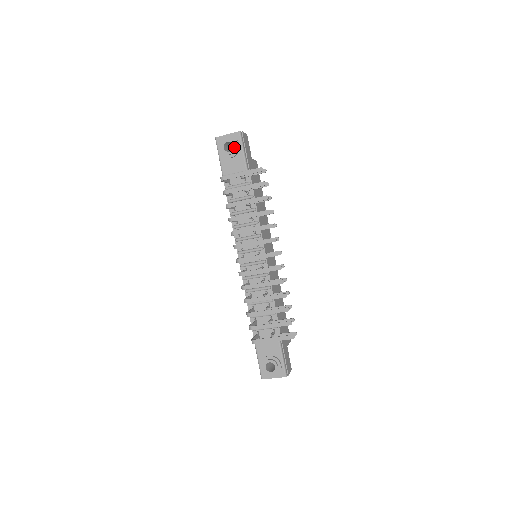
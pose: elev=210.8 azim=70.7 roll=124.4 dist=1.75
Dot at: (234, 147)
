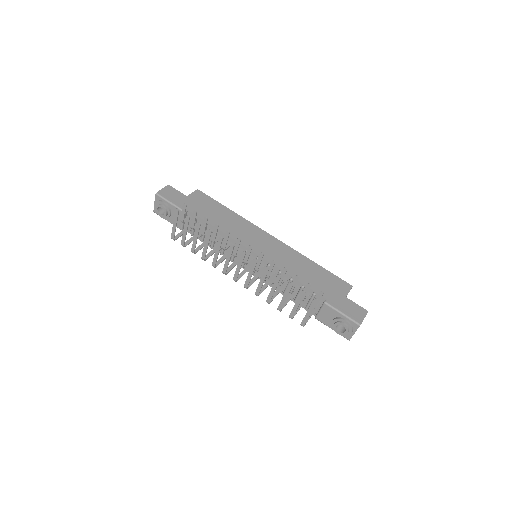
Dot at: (163, 208)
